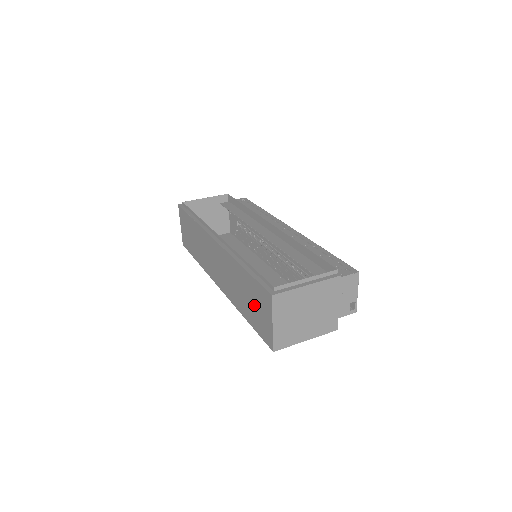
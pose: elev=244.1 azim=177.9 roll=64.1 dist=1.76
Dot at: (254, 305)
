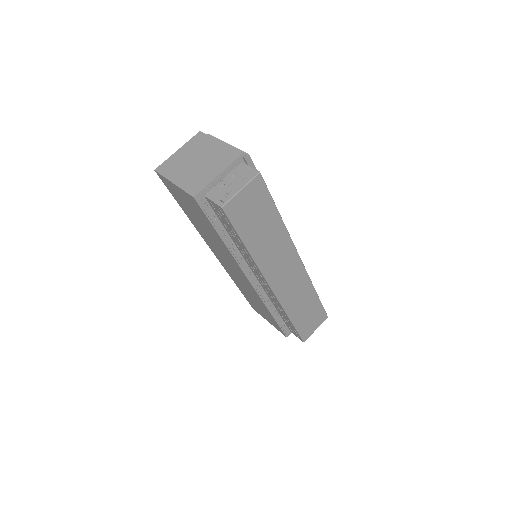
Dot at: occluded
